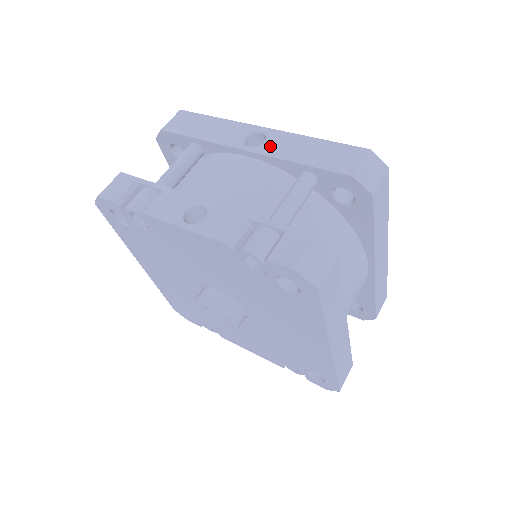
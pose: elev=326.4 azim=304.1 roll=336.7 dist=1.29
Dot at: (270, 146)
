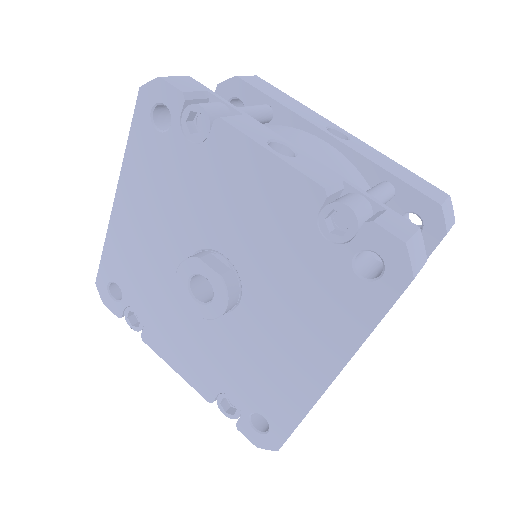
Dot at: (355, 145)
